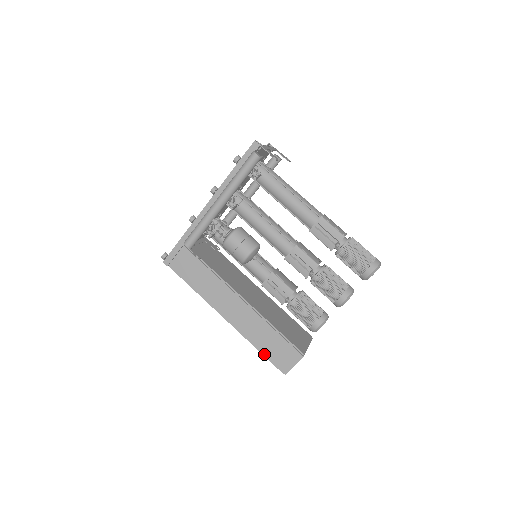
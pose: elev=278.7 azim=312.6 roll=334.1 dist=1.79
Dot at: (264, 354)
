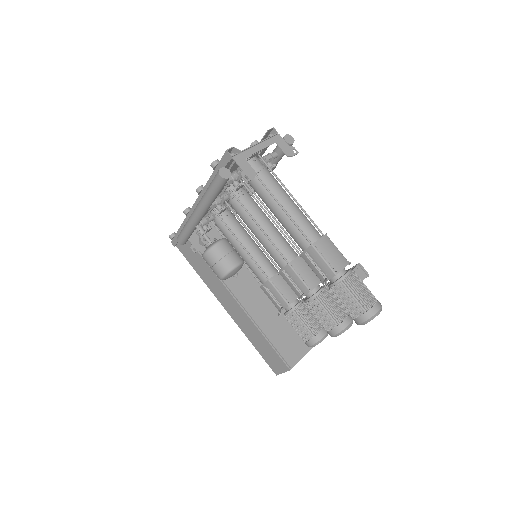
Dot at: occluded
